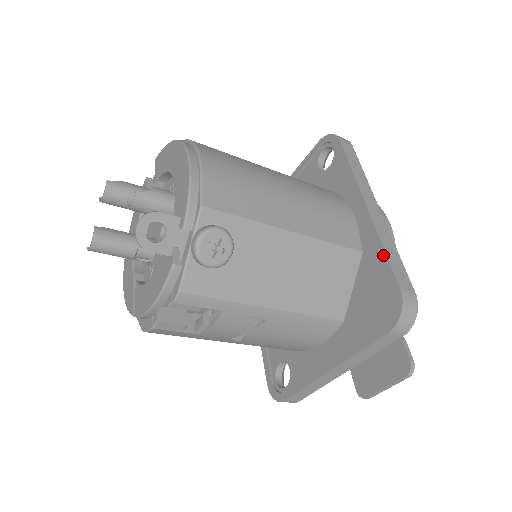
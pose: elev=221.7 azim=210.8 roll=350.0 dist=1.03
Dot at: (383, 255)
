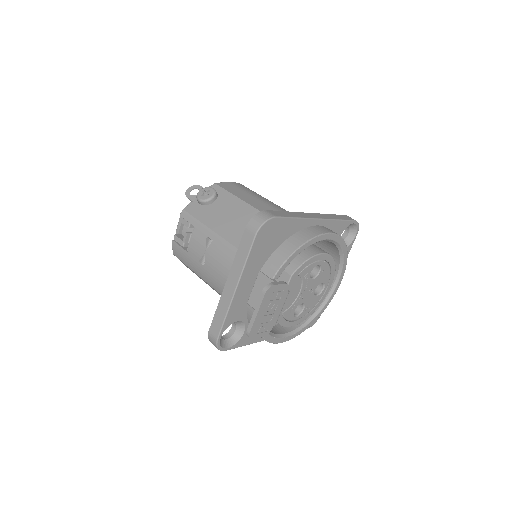
Dot at: occluded
